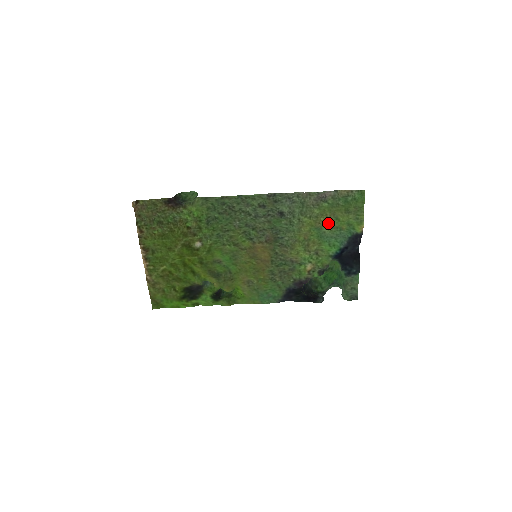
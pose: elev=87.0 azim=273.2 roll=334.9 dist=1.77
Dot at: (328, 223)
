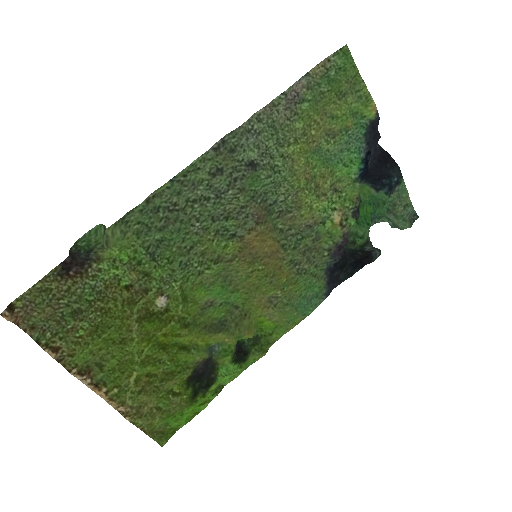
Dot at: (324, 133)
